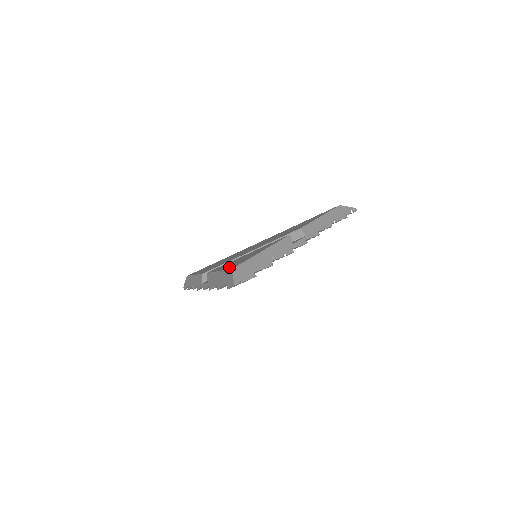
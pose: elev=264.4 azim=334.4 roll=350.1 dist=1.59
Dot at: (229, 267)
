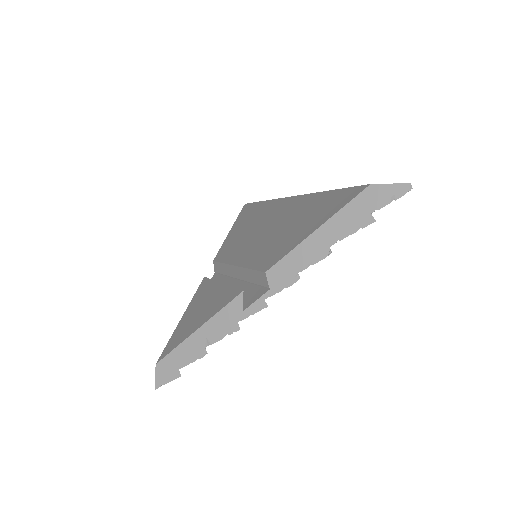
Dot at: (173, 337)
